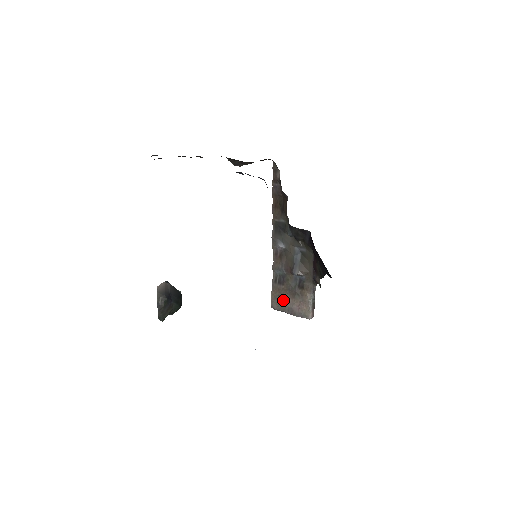
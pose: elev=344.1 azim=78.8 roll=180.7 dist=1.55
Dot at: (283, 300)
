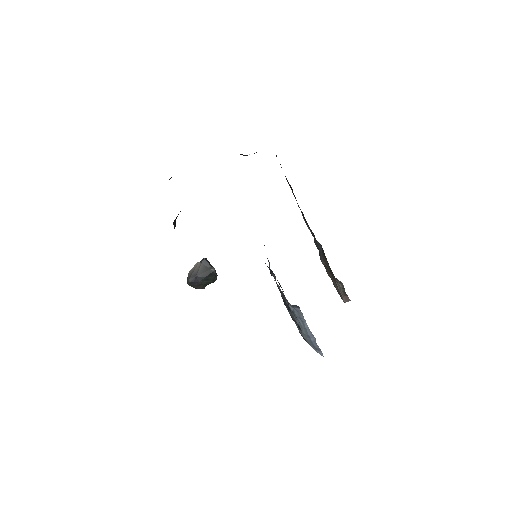
Dot at: (329, 273)
